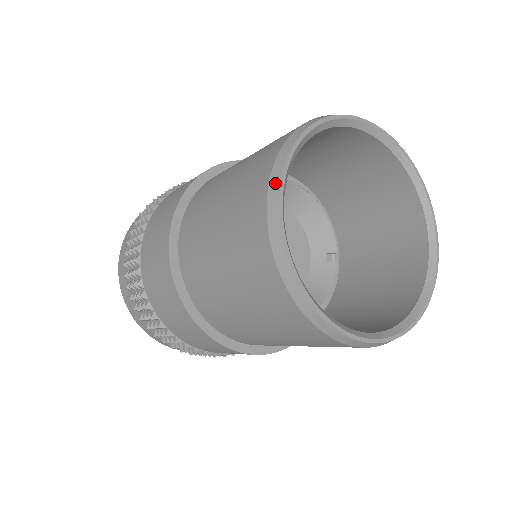
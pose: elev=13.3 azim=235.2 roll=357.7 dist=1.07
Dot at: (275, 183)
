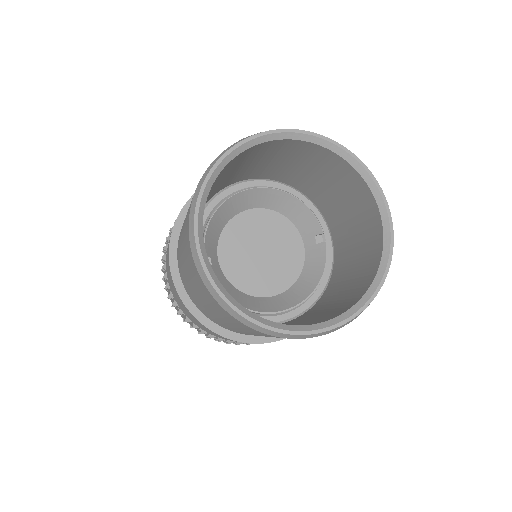
Dot at: (191, 231)
